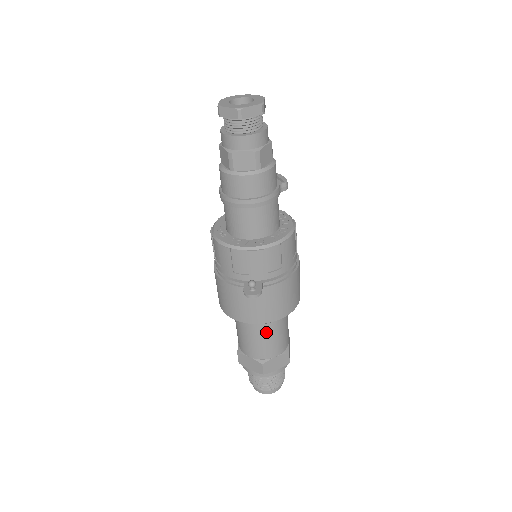
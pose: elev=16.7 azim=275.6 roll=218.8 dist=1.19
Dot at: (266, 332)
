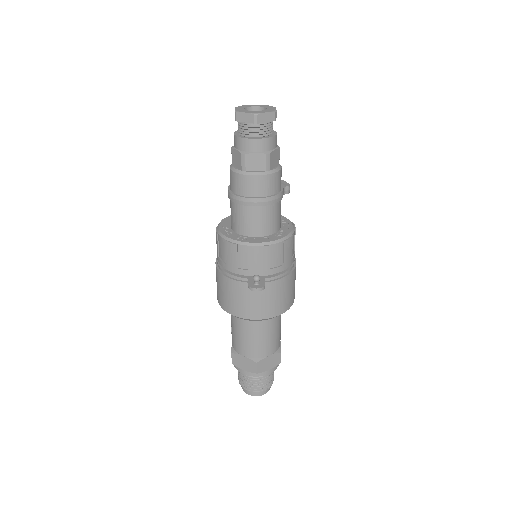
Dot at: (262, 330)
